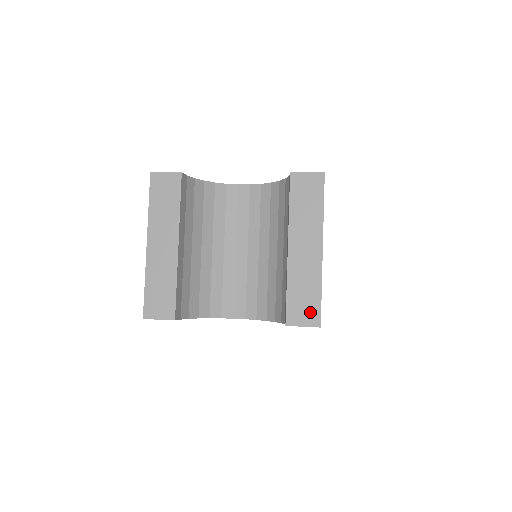
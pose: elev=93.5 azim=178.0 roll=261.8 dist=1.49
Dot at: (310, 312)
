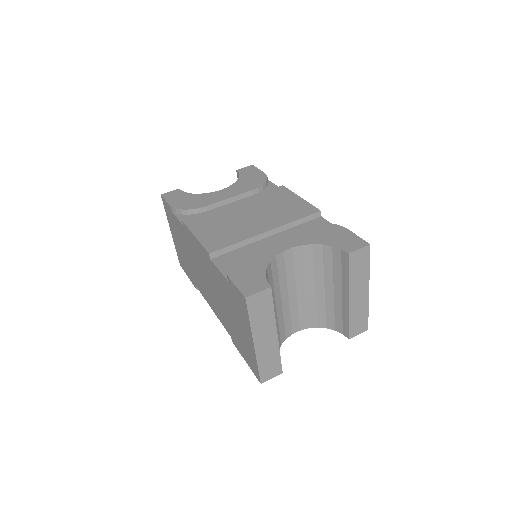
Dot at: (362, 326)
